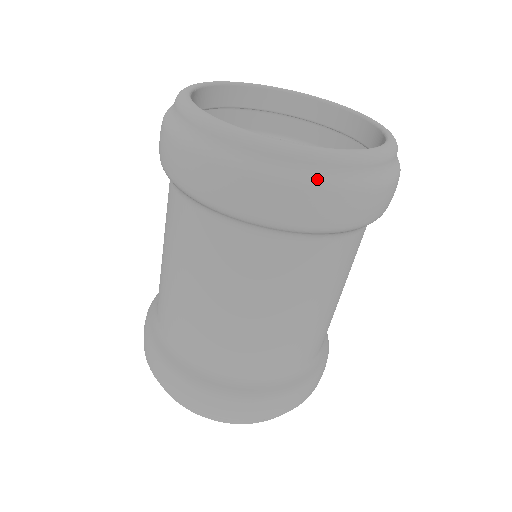
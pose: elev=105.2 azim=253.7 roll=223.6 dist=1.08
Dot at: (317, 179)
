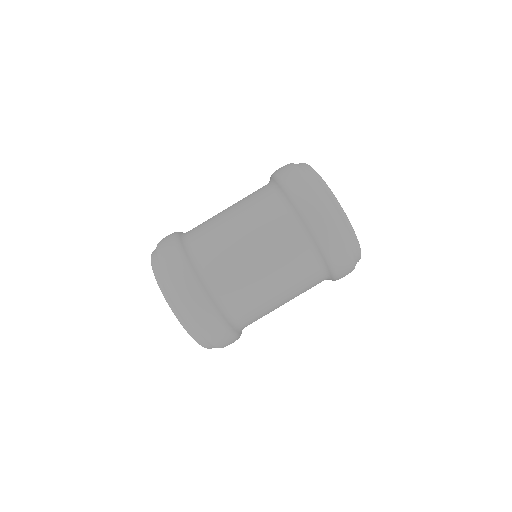
Dot at: (323, 197)
